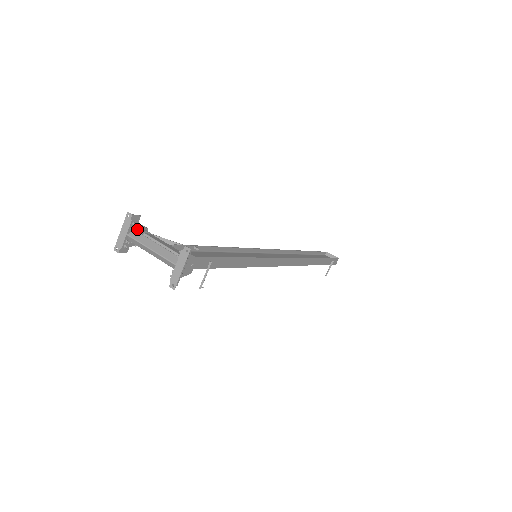
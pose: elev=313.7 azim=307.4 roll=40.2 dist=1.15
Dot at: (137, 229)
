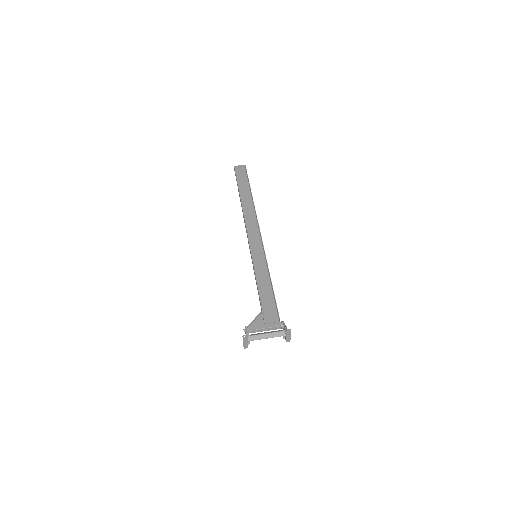
Dot at: (247, 334)
